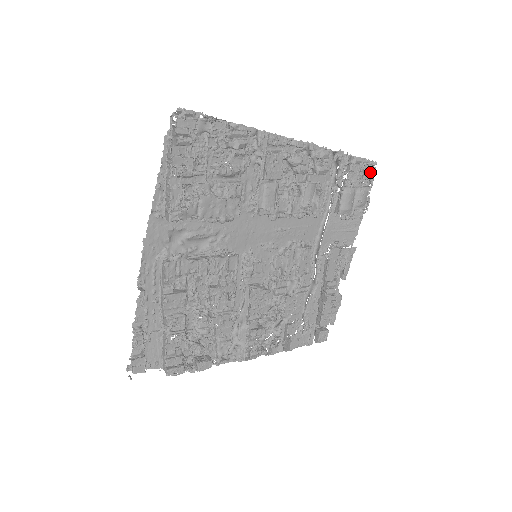
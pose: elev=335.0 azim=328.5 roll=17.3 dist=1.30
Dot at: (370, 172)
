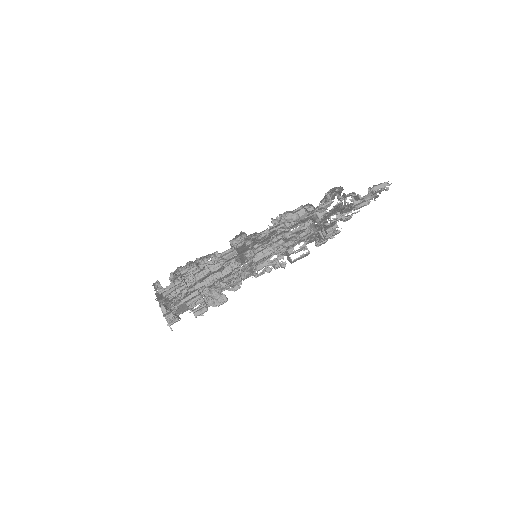
Dot at: (382, 188)
